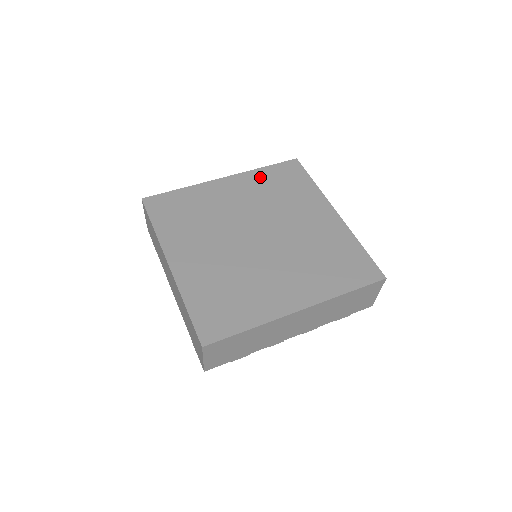
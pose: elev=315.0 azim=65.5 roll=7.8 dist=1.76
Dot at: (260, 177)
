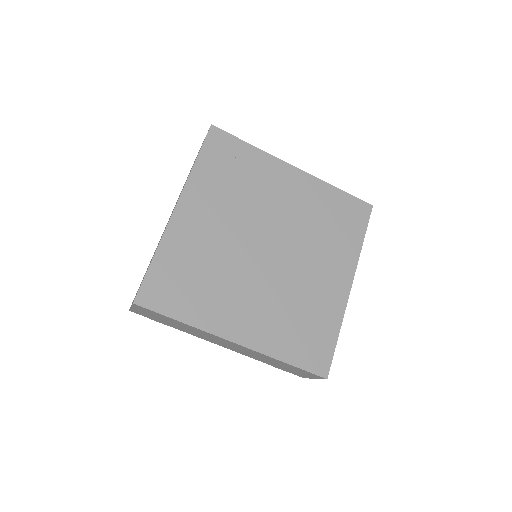
Dot at: (205, 178)
